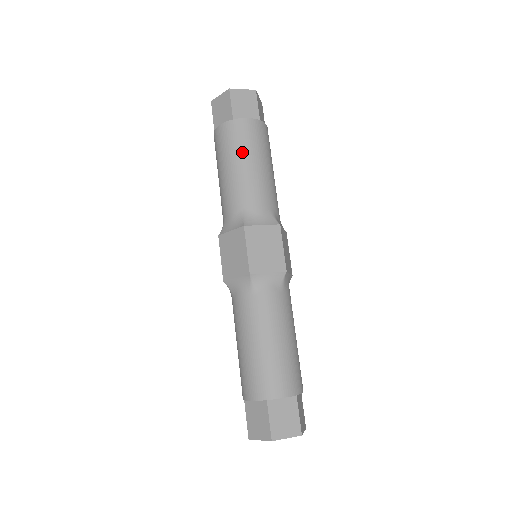
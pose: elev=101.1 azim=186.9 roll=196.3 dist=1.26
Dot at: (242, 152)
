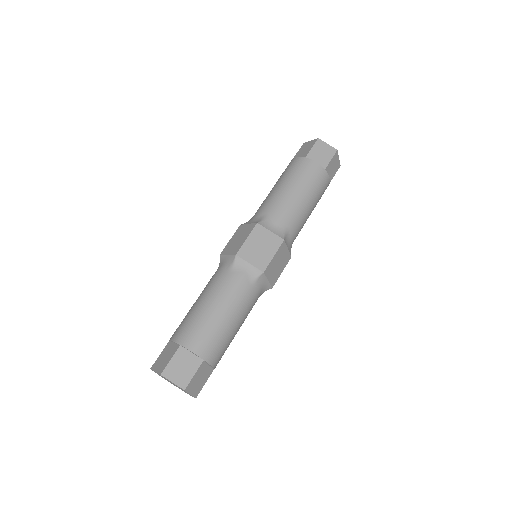
Dot at: (314, 194)
